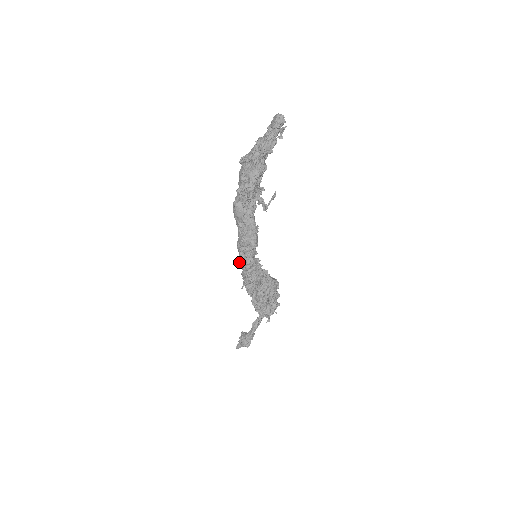
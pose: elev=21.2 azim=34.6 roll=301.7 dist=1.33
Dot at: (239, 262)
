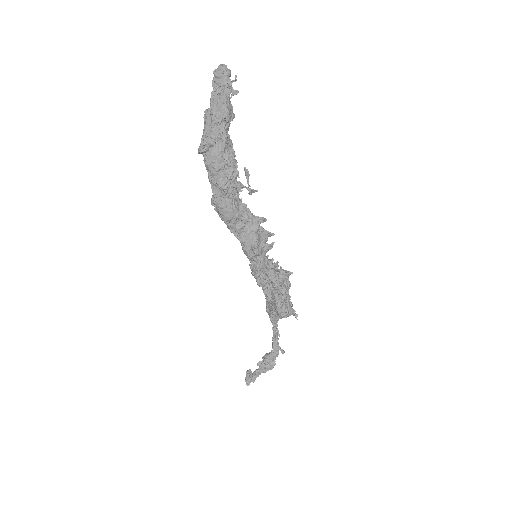
Dot at: (253, 272)
